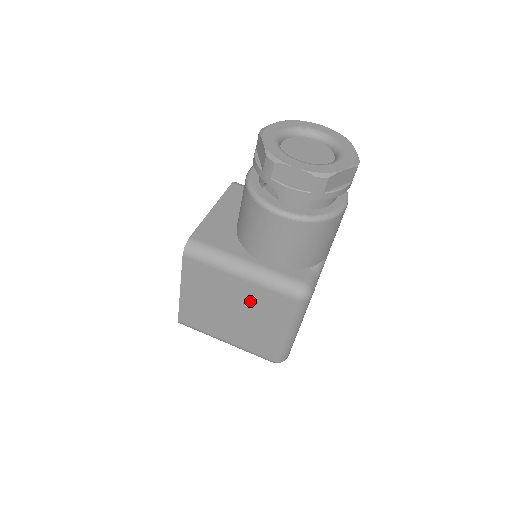
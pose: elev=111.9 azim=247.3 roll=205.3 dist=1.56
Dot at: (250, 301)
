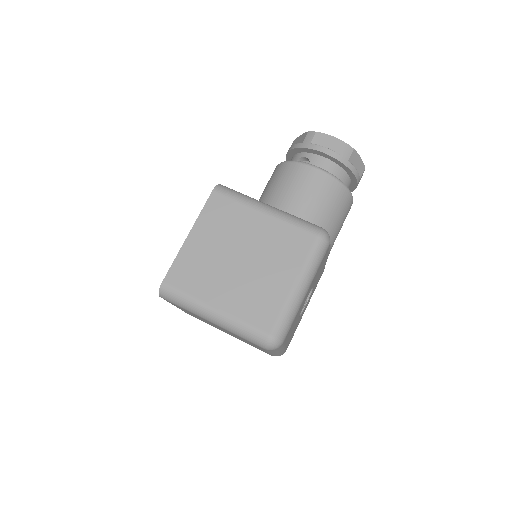
Dot at: (268, 242)
